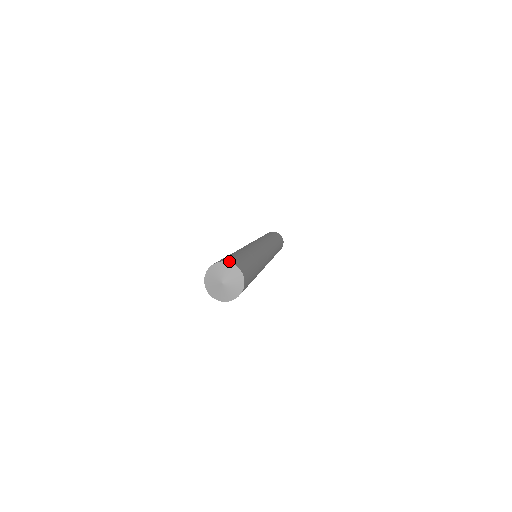
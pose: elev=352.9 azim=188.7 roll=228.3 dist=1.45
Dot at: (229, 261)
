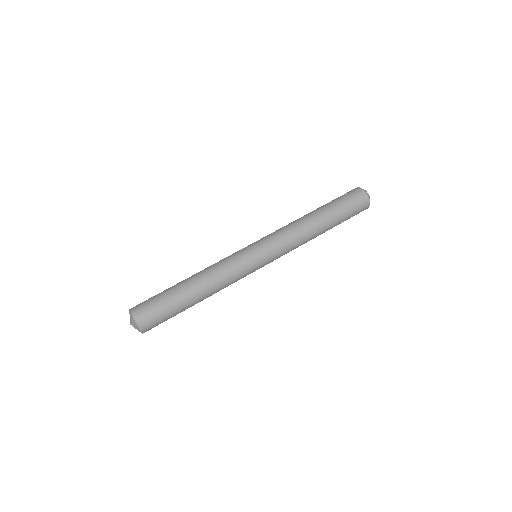
Dot at: (139, 323)
